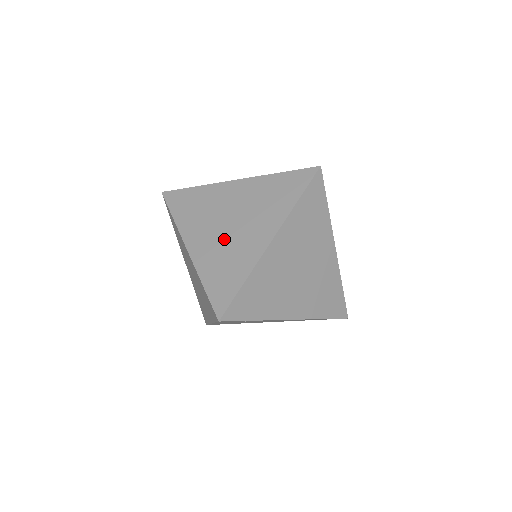
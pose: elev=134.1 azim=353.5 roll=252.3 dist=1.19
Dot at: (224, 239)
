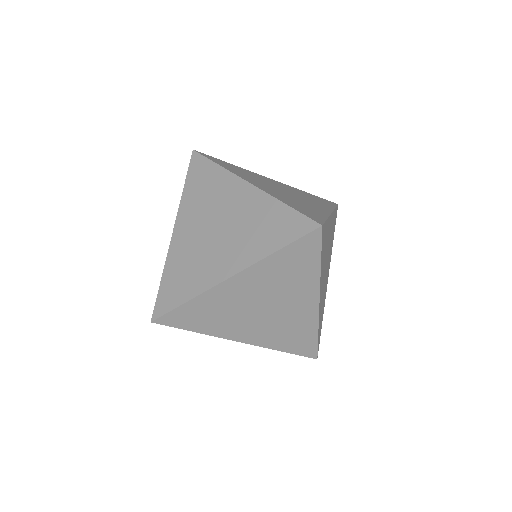
Dot at: (286, 194)
